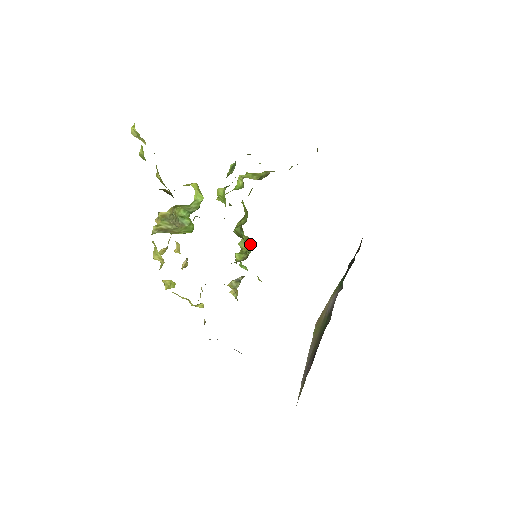
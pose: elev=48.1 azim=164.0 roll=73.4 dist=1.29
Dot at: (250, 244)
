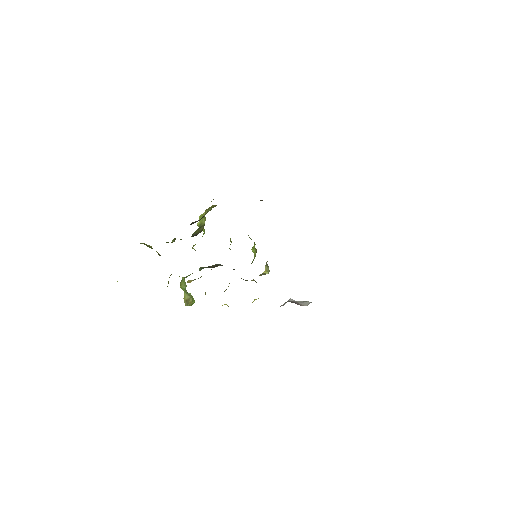
Dot at: occluded
